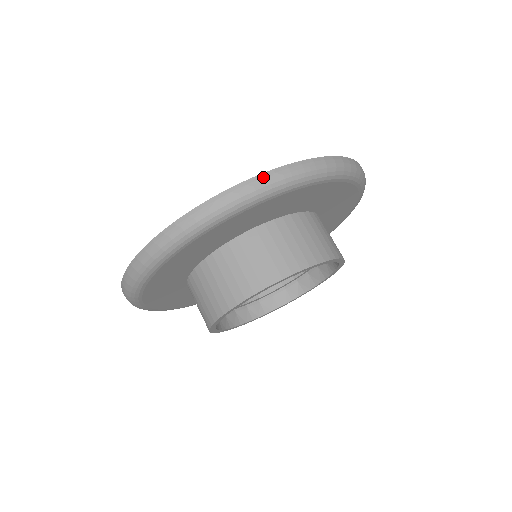
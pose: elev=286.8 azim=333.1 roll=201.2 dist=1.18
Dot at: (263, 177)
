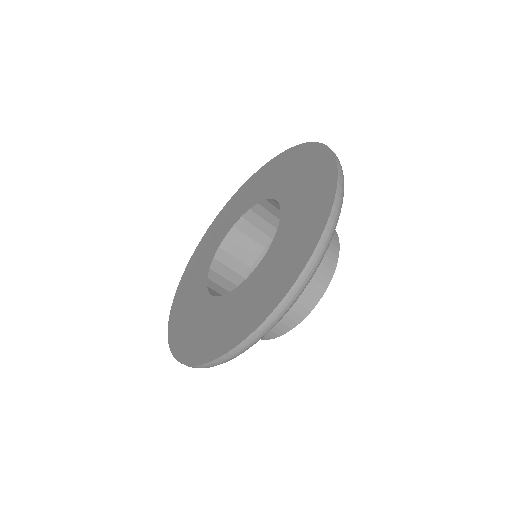
Dot at: (214, 363)
